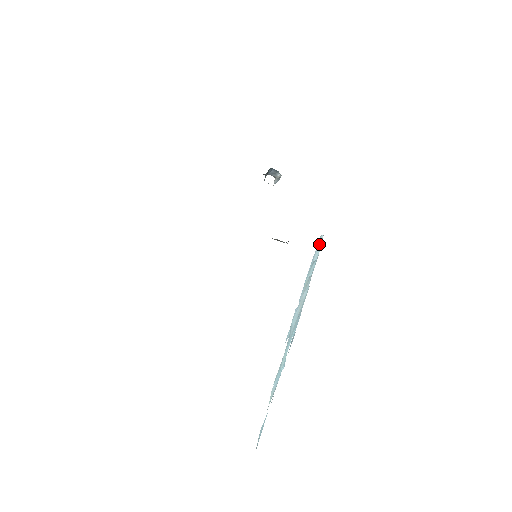
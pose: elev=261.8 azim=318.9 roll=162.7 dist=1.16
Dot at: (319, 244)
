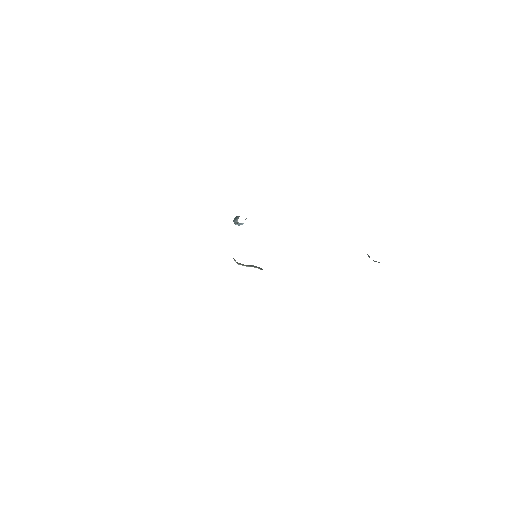
Dot at: occluded
